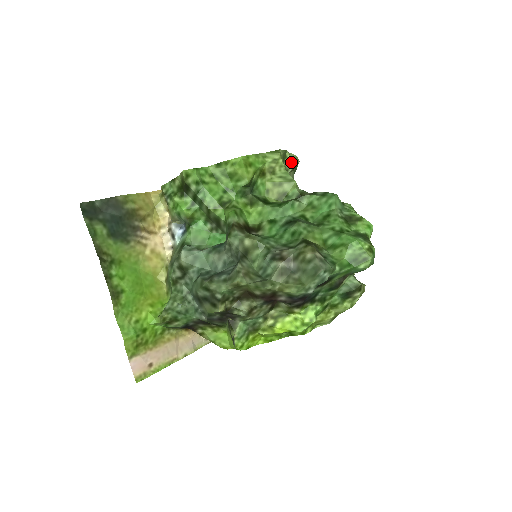
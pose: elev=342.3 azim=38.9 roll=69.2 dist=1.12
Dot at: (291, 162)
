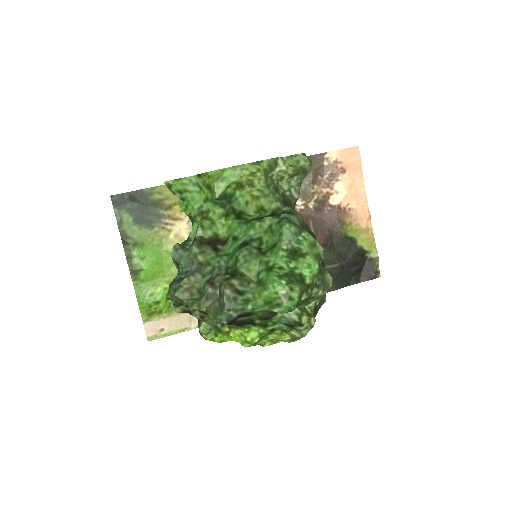
Dot at: (284, 170)
